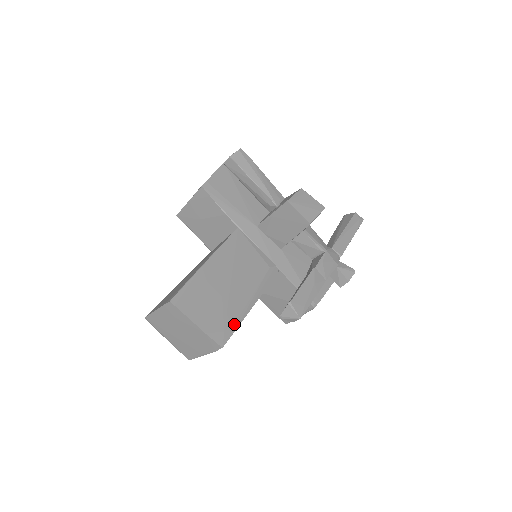
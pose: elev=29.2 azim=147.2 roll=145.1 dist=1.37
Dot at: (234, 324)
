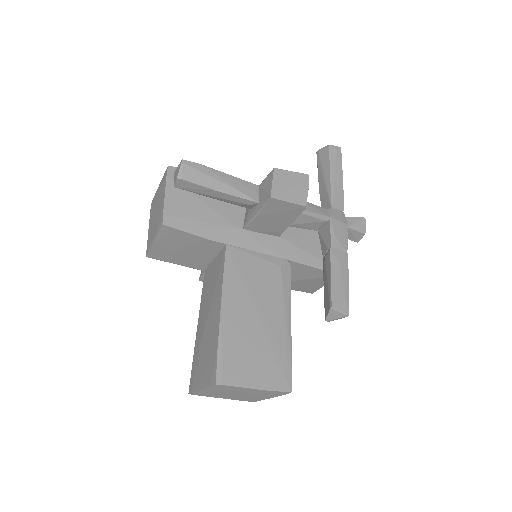
Dot at: (287, 358)
